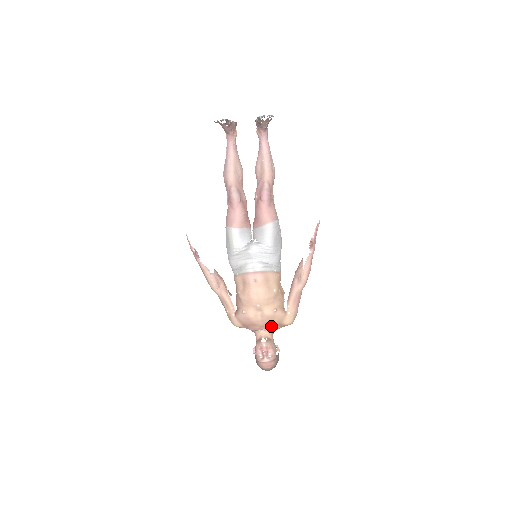
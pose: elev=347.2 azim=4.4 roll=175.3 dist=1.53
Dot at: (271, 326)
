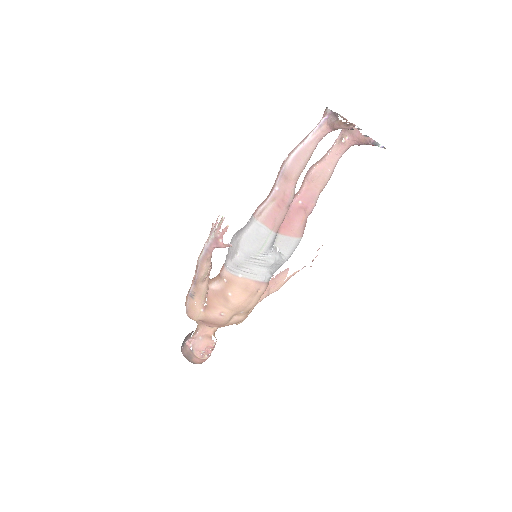
Dot at: occluded
